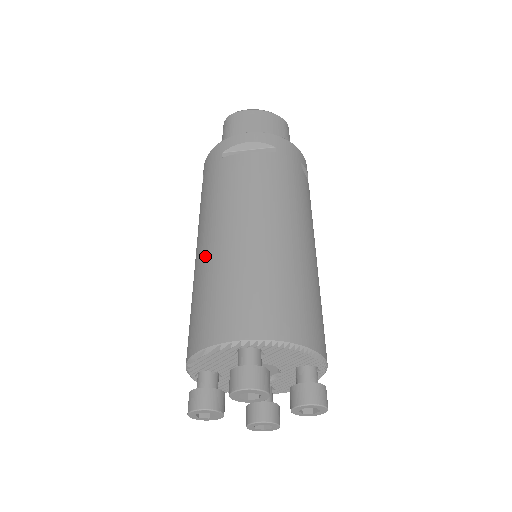
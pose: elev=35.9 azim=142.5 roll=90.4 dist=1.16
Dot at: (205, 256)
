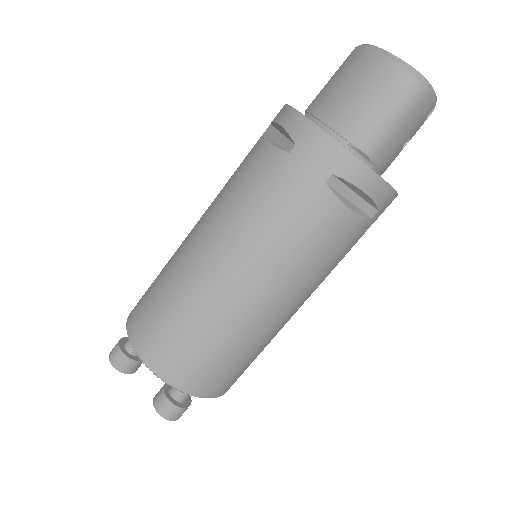
Dot at: occluded
